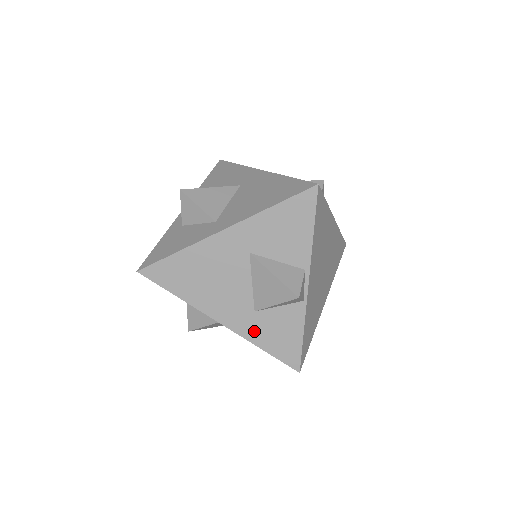
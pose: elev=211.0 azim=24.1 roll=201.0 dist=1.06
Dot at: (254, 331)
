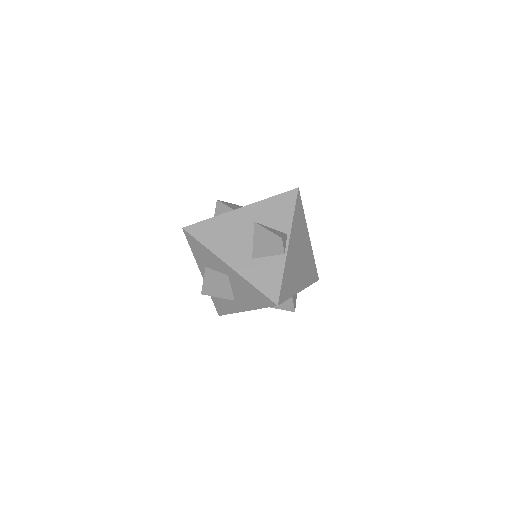
Dot at: (250, 272)
